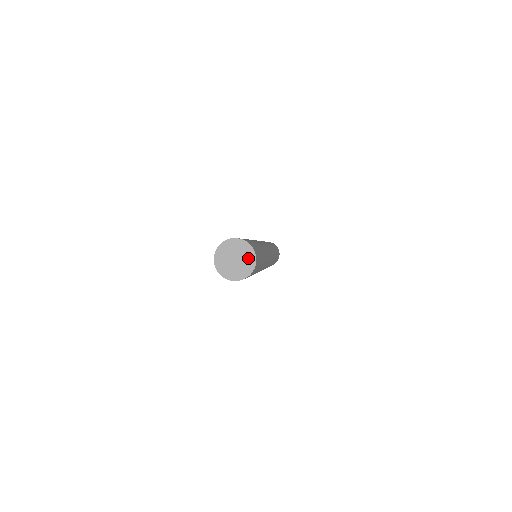
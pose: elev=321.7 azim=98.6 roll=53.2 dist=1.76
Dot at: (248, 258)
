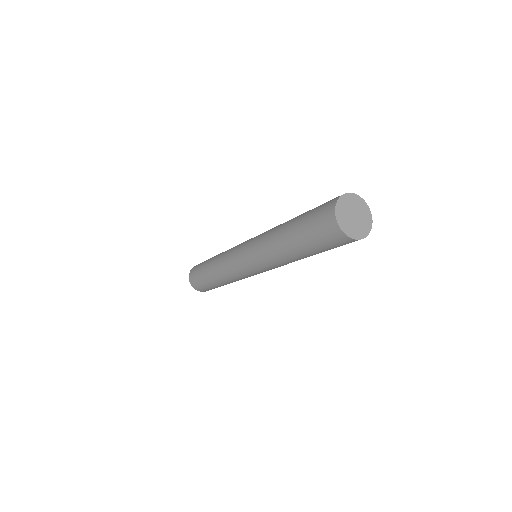
Dot at: (365, 216)
